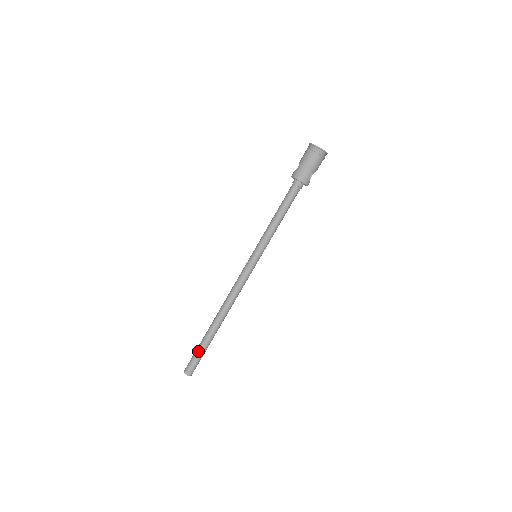
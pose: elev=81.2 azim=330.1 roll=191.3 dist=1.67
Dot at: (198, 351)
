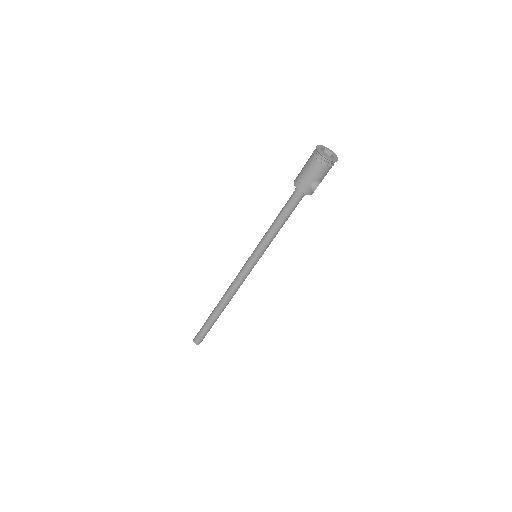
Dot at: (203, 326)
